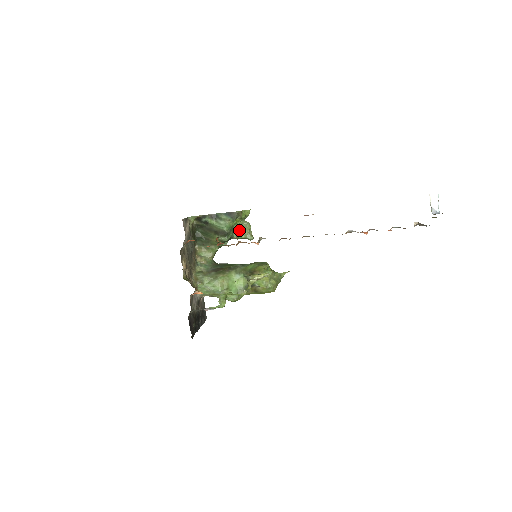
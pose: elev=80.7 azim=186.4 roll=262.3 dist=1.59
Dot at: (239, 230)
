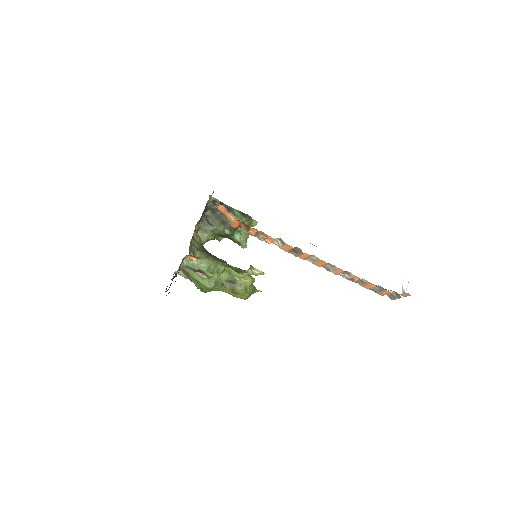
Dot at: (240, 233)
